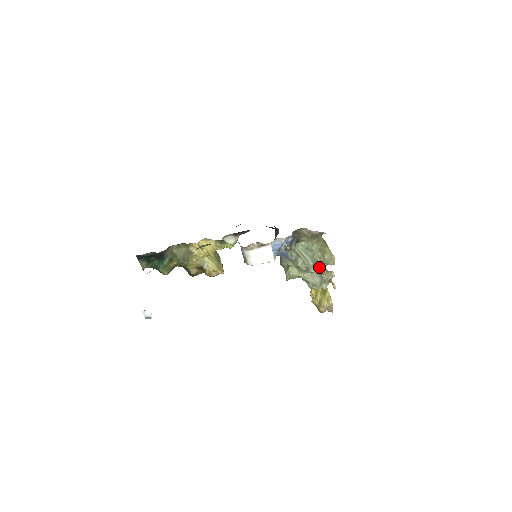
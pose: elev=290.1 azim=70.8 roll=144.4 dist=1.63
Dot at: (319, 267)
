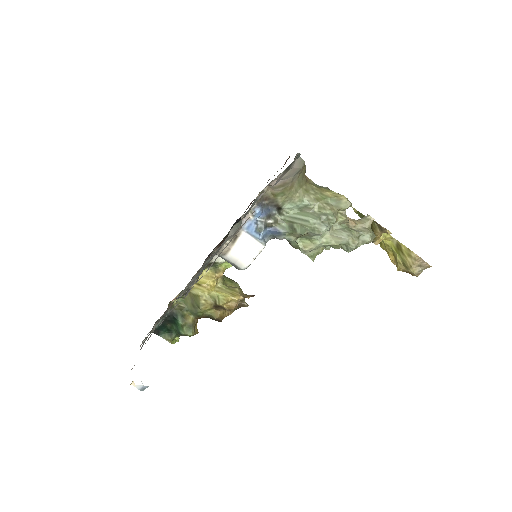
Dot at: (330, 219)
